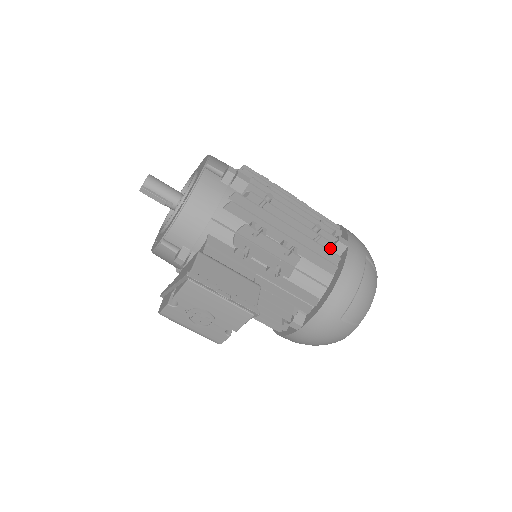
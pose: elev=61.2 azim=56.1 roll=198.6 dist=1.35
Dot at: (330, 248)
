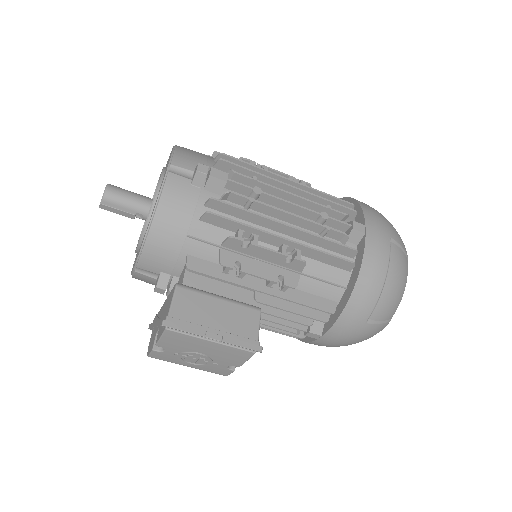
Dot at: (343, 239)
